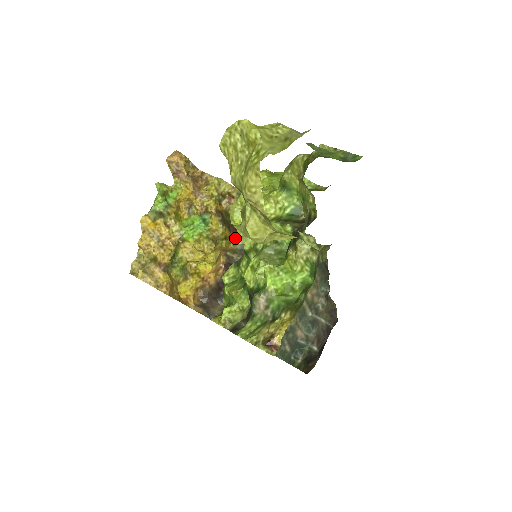
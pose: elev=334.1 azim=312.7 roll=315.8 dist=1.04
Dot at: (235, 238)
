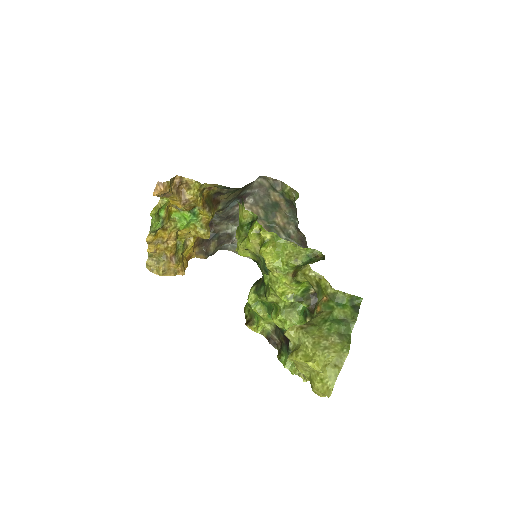
Dot at: occluded
